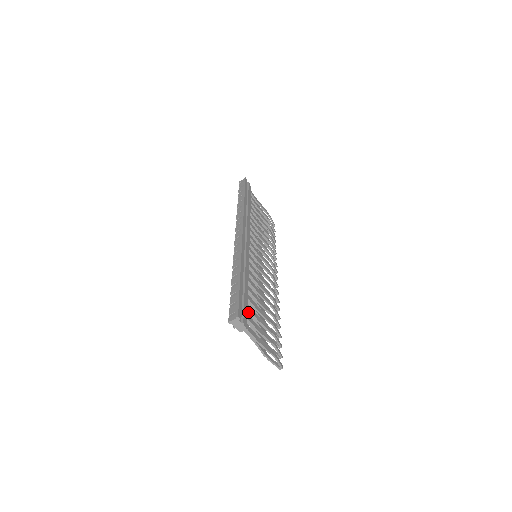
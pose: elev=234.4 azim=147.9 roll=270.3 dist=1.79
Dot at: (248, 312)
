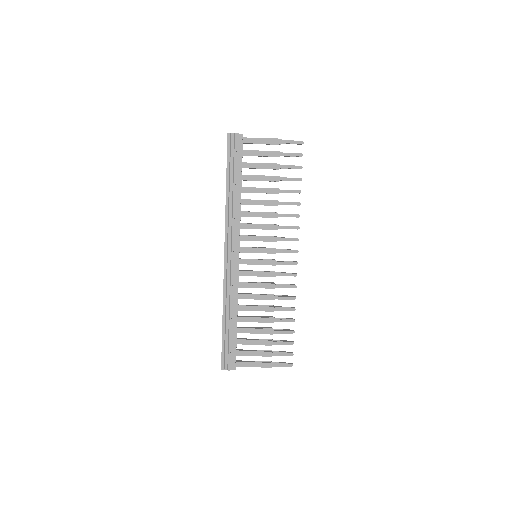
Dot at: (242, 344)
